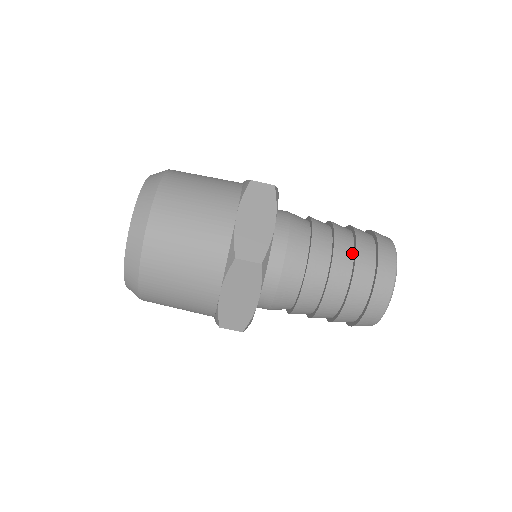
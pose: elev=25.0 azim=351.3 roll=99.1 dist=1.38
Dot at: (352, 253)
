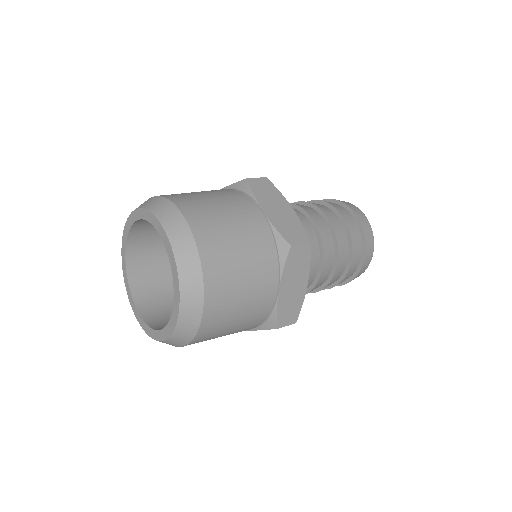
Dot at: (337, 217)
